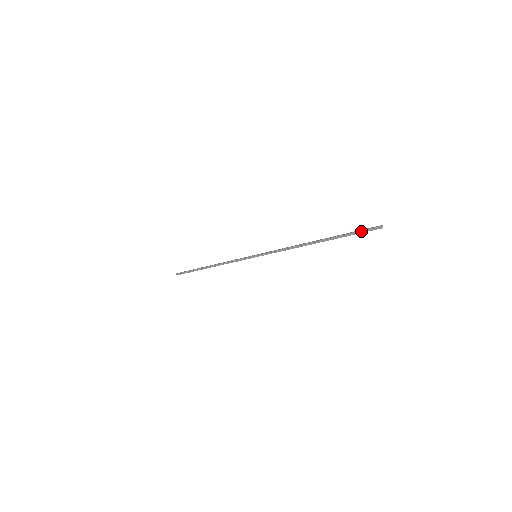
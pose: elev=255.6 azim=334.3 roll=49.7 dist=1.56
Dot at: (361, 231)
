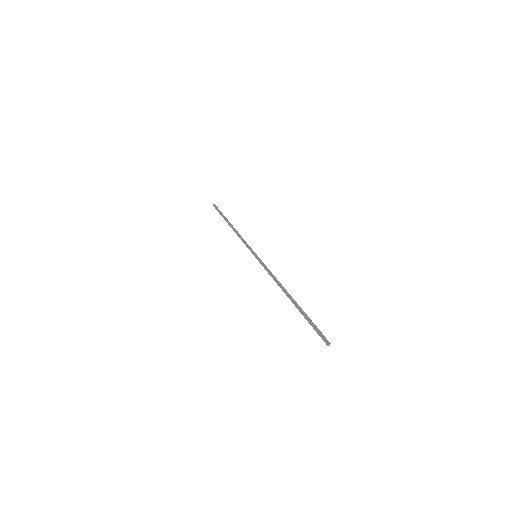
Dot at: (316, 329)
